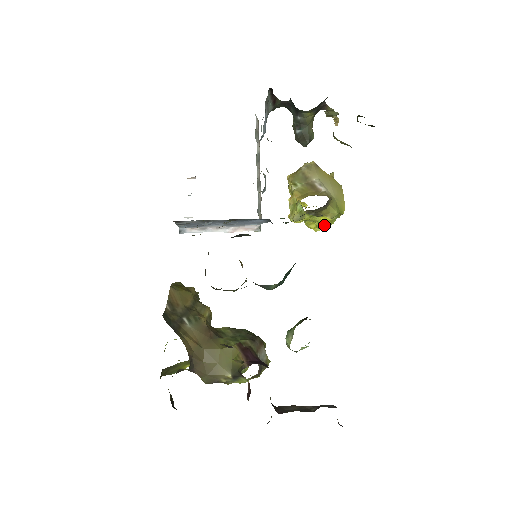
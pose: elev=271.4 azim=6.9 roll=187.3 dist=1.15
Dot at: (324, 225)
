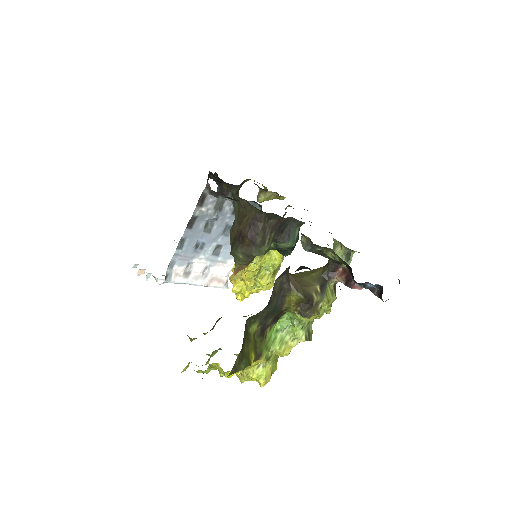
Dot at: (280, 257)
